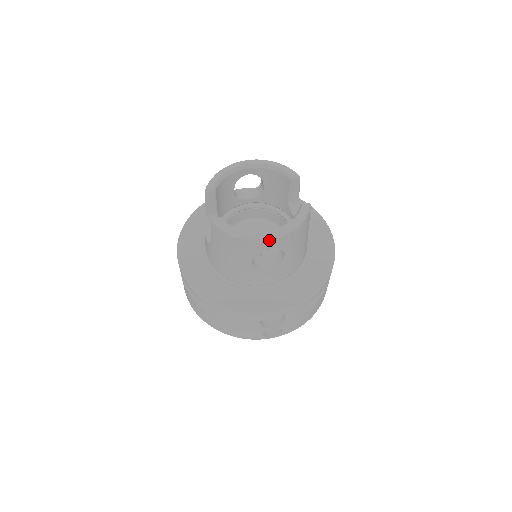
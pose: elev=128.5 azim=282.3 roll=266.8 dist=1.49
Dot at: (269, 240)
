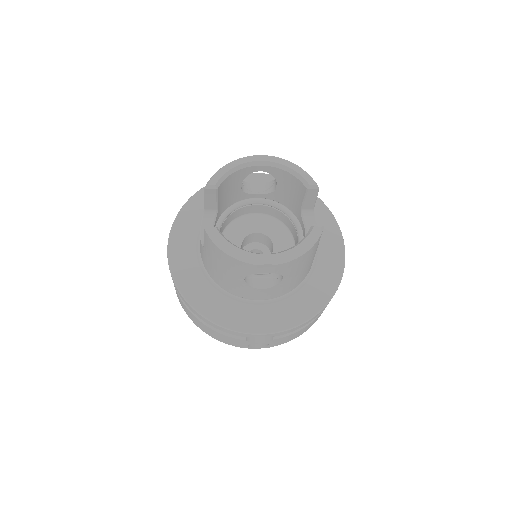
Dot at: (266, 265)
